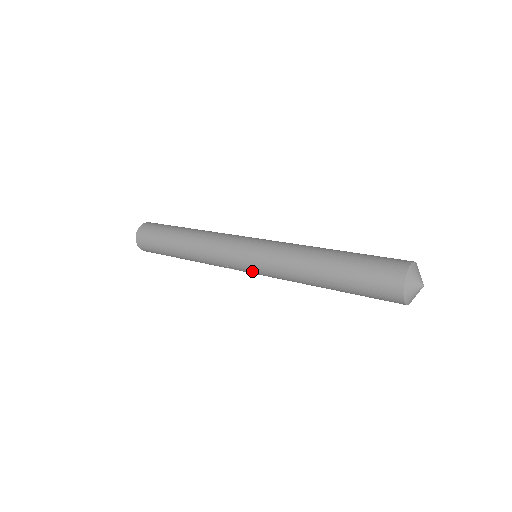
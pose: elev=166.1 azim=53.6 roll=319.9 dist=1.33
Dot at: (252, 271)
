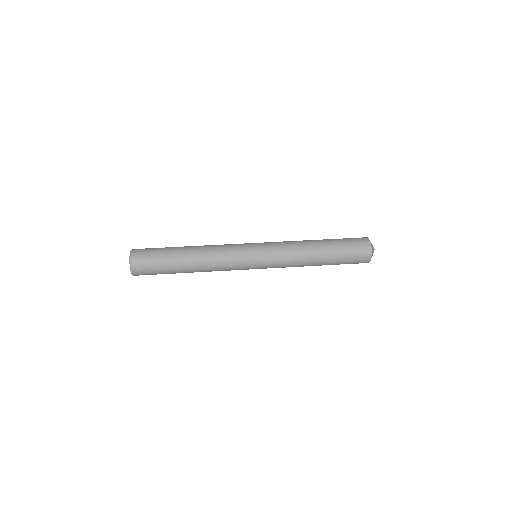
Dot at: occluded
